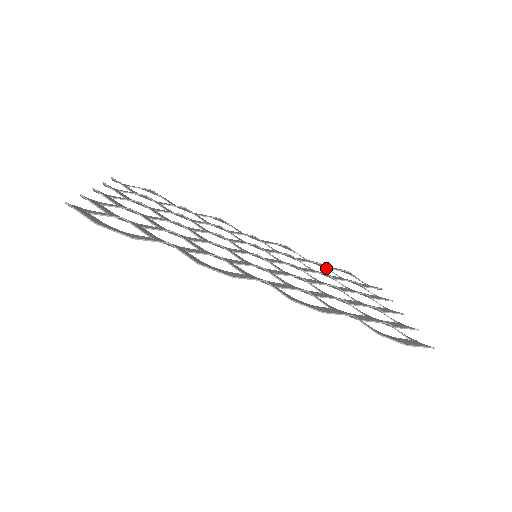
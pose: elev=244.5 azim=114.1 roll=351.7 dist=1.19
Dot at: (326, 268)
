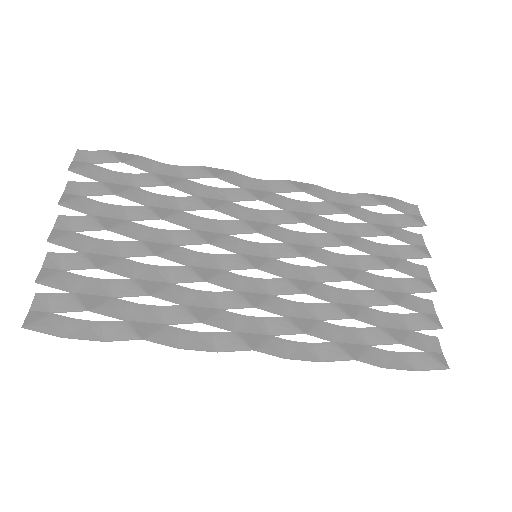
Dot at: (354, 209)
